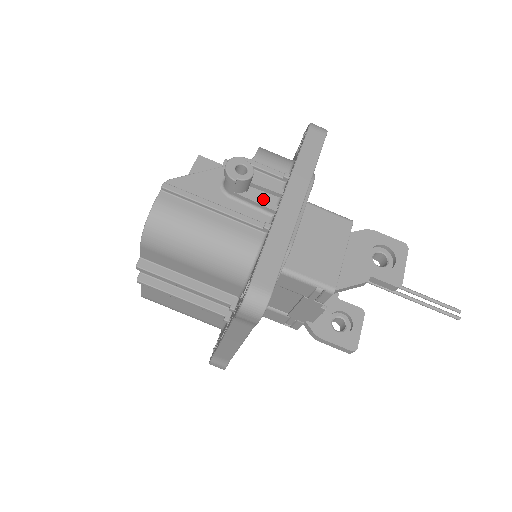
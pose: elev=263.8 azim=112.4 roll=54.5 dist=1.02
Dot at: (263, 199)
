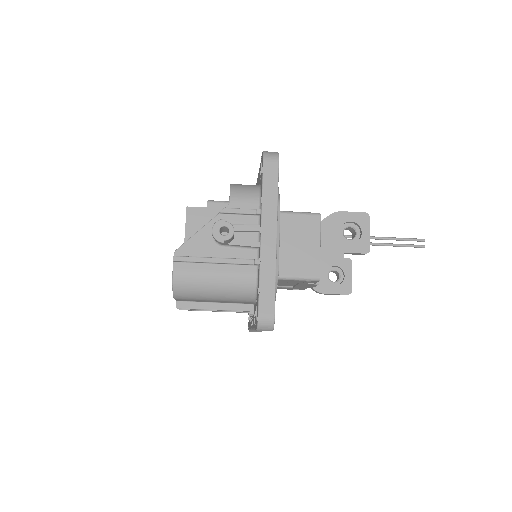
Dot at: (247, 241)
